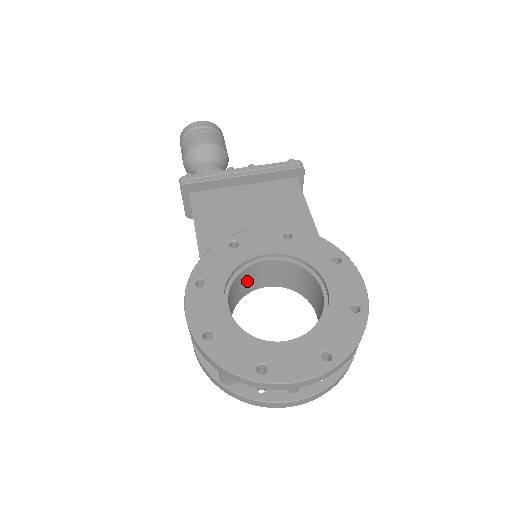
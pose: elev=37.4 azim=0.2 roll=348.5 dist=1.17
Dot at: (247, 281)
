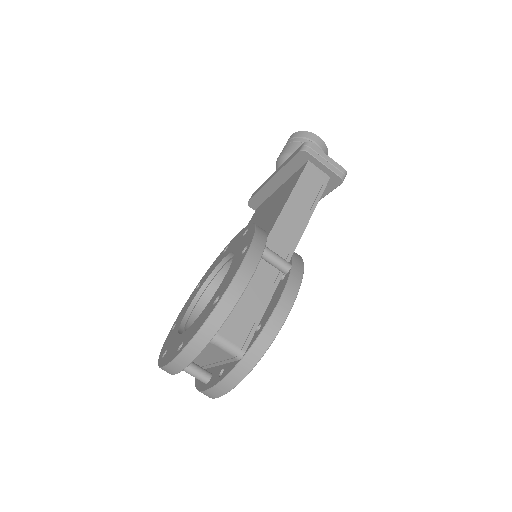
Dot at: occluded
